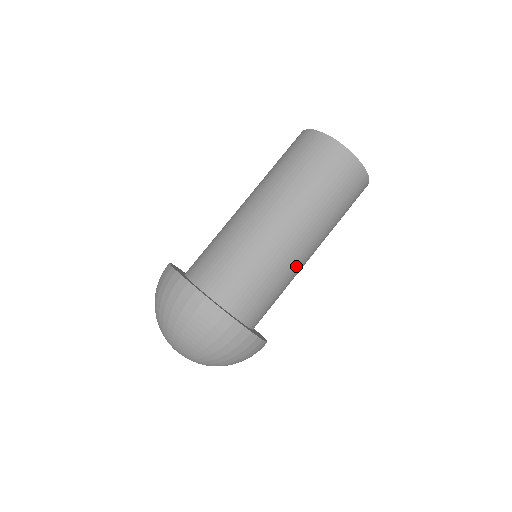
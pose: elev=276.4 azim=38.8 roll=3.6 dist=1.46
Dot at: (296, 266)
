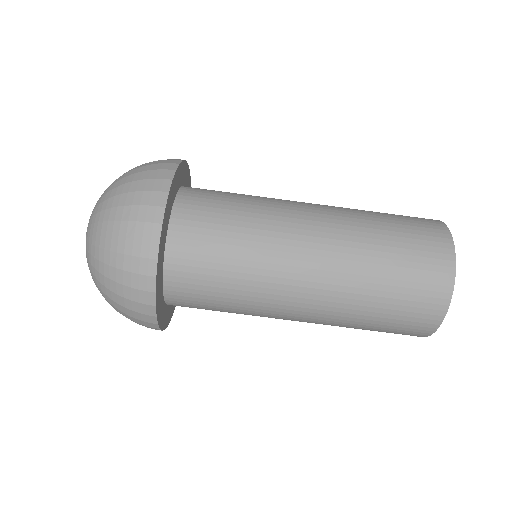
Dot at: (271, 310)
